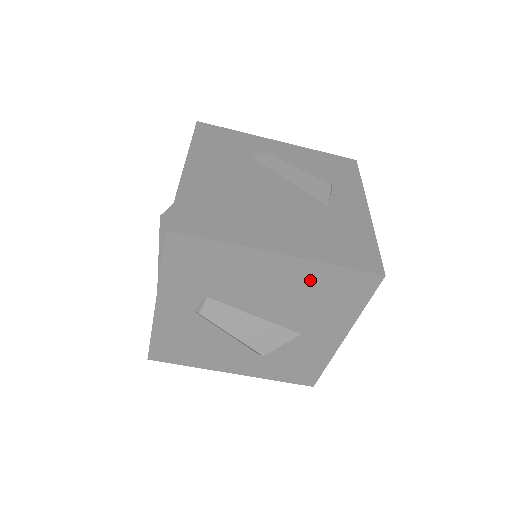
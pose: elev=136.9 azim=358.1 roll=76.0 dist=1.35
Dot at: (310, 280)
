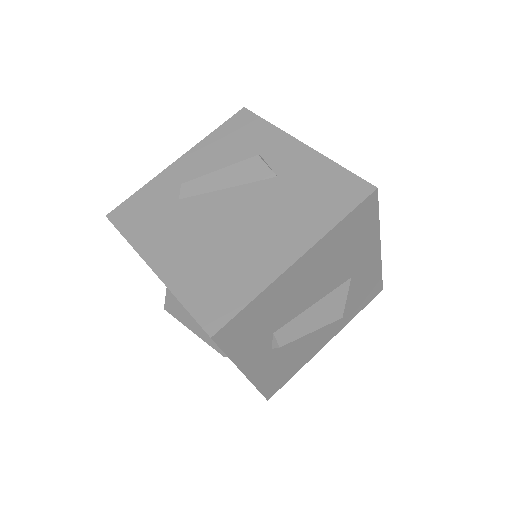
Dot at: (331, 248)
